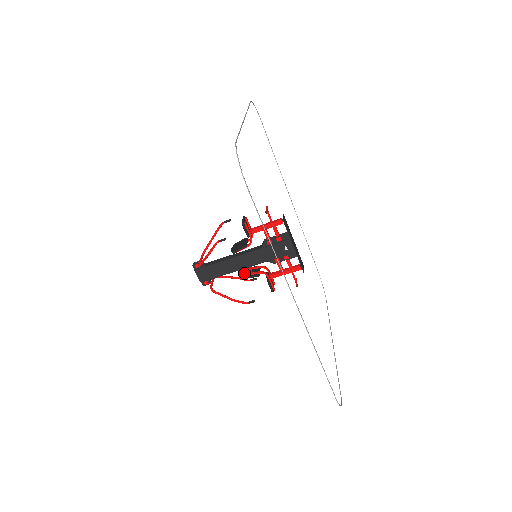
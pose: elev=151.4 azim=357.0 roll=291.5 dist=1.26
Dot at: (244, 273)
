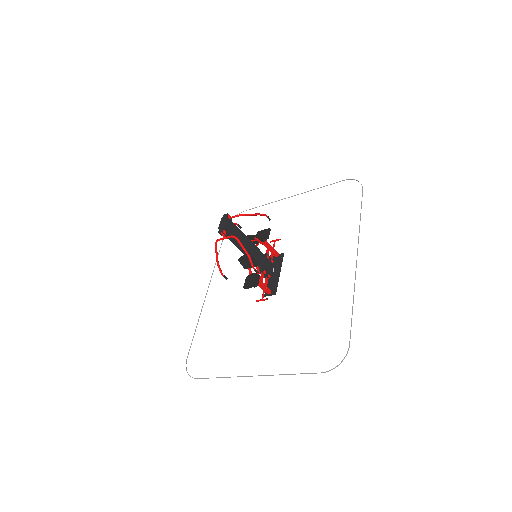
Dot at: occluded
